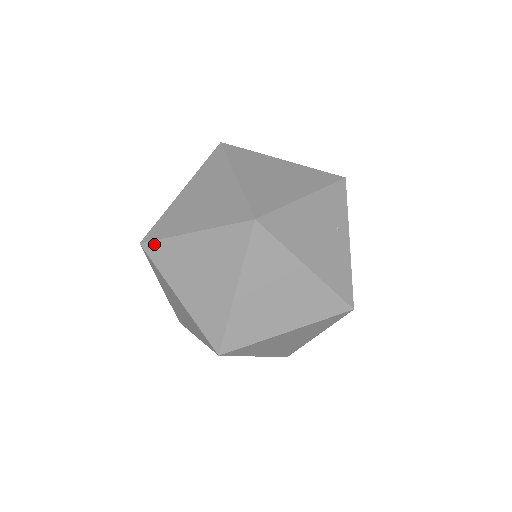
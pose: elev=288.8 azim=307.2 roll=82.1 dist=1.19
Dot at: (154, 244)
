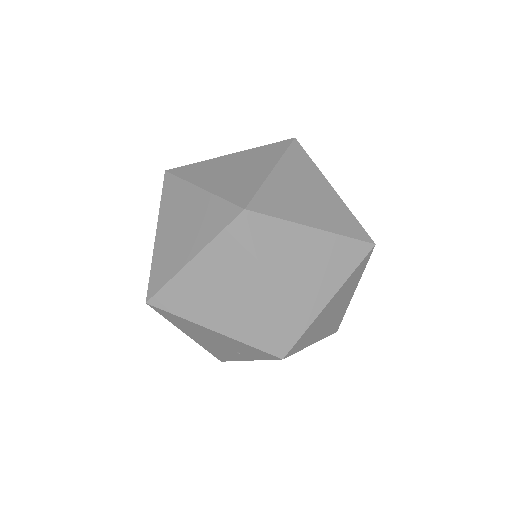
Dot at: (163, 189)
